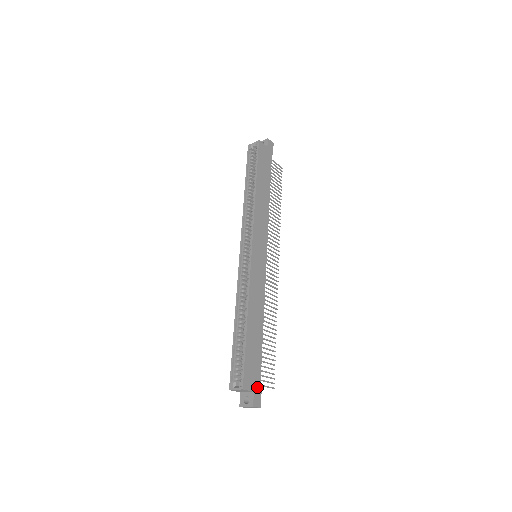
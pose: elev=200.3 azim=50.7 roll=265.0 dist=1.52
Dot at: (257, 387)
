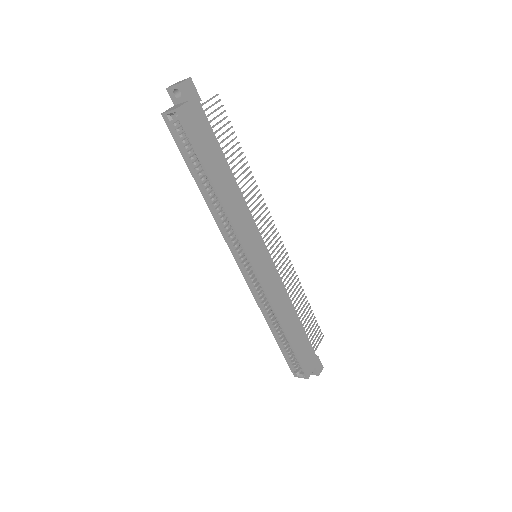
Dot at: (315, 361)
